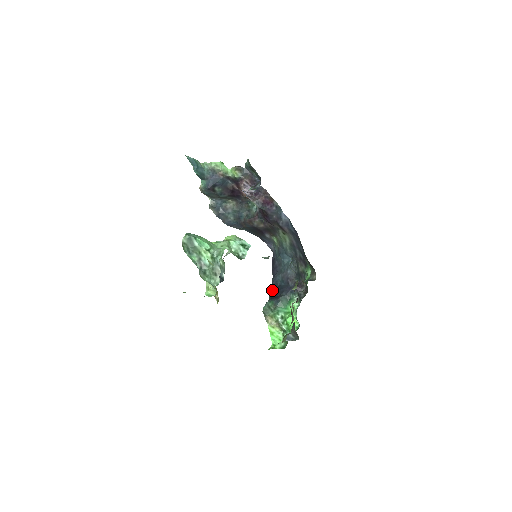
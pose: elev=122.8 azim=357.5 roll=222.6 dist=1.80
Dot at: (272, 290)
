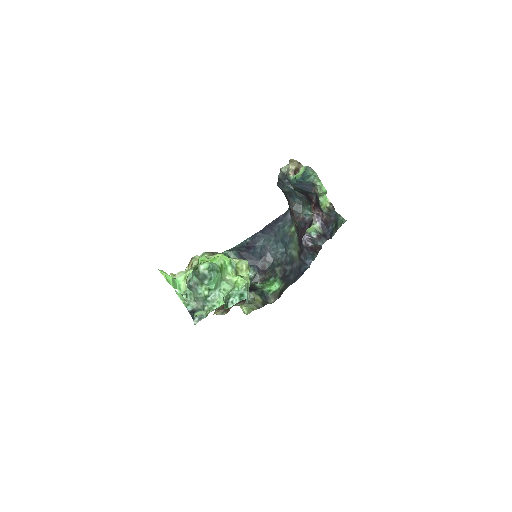
Dot at: (248, 243)
